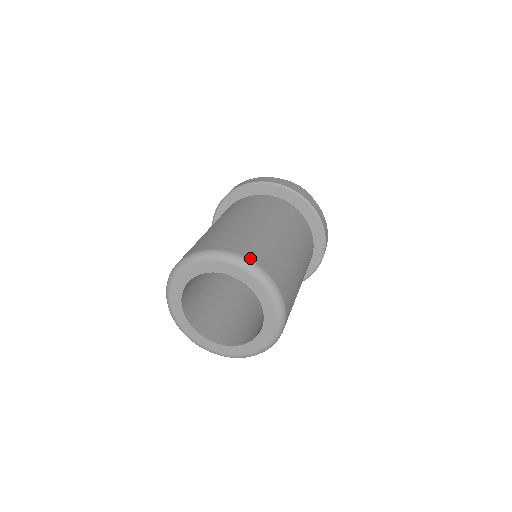
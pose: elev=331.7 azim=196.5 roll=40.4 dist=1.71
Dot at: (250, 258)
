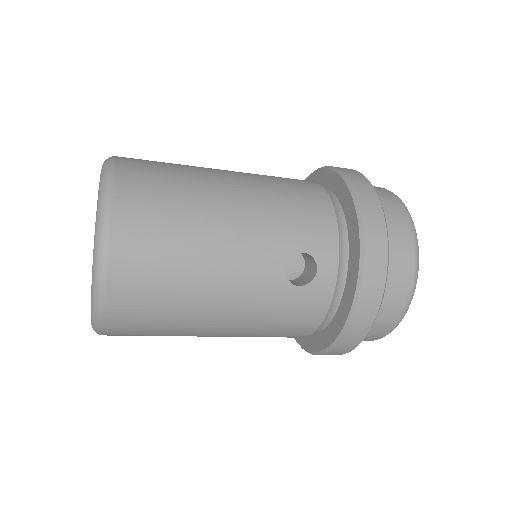
Dot at: occluded
